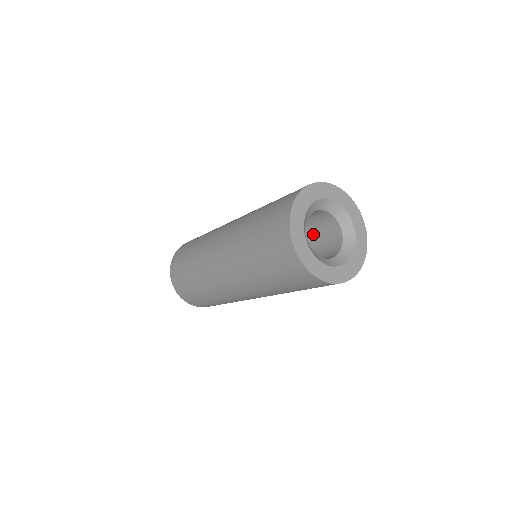
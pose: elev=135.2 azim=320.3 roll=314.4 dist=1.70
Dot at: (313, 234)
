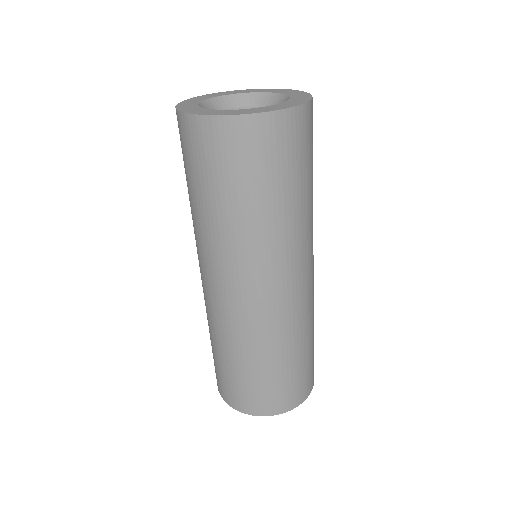
Dot at: occluded
